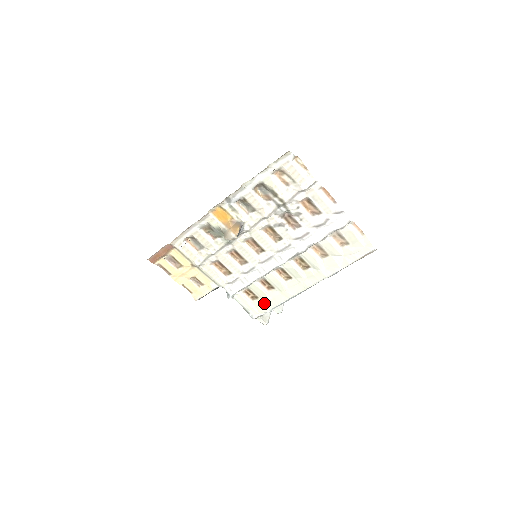
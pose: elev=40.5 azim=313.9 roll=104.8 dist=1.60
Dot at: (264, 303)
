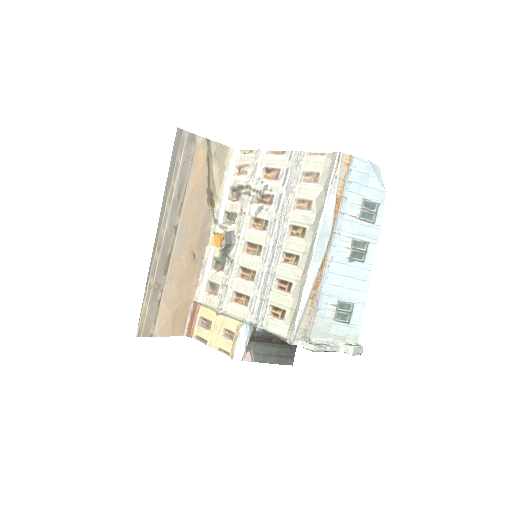
Dot at: (293, 312)
